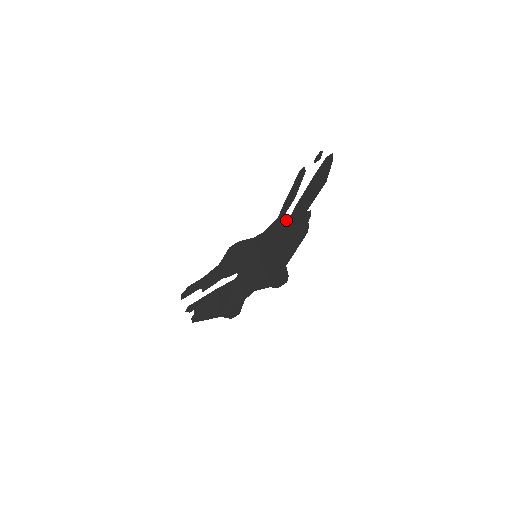
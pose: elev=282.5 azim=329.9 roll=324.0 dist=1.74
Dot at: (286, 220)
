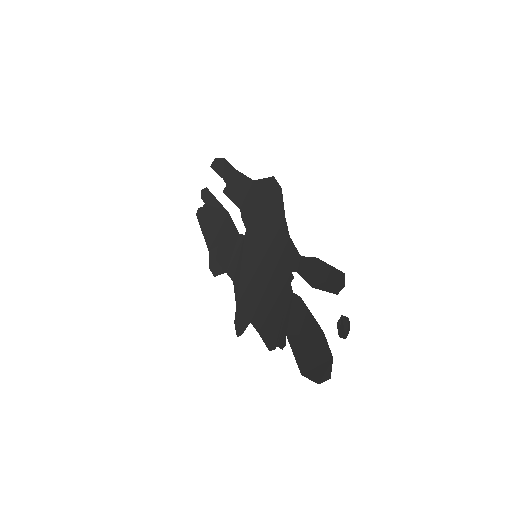
Dot at: (290, 285)
